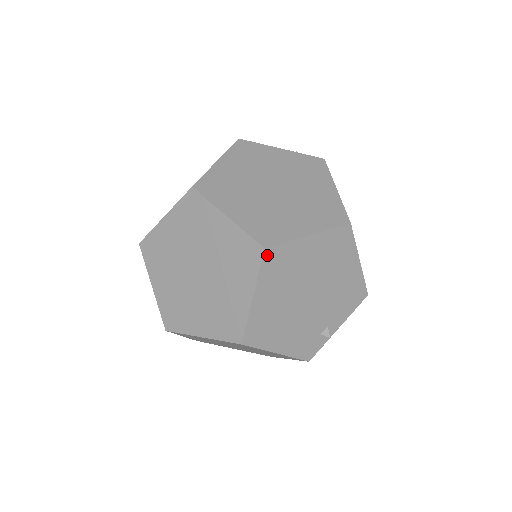
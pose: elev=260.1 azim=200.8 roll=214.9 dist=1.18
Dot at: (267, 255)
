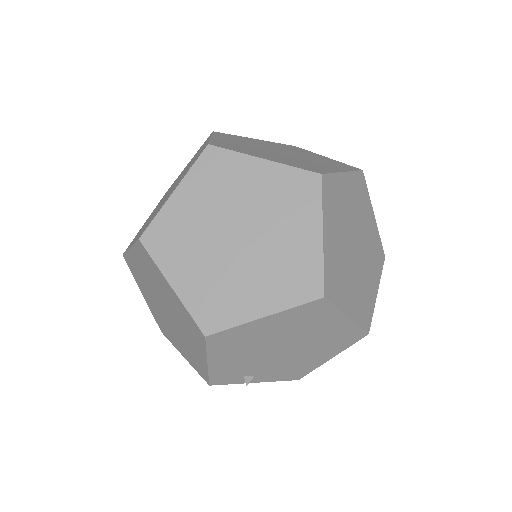
Dot at: (318, 302)
